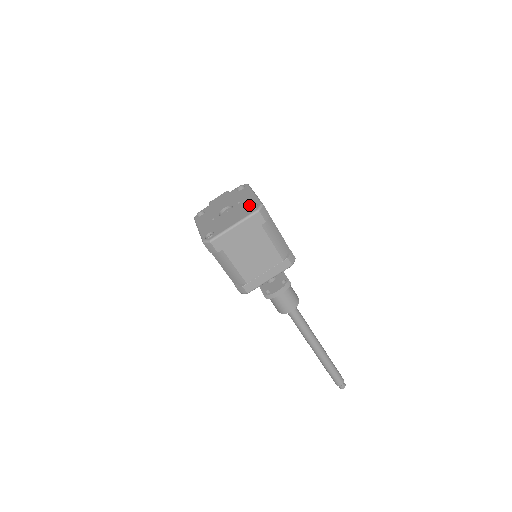
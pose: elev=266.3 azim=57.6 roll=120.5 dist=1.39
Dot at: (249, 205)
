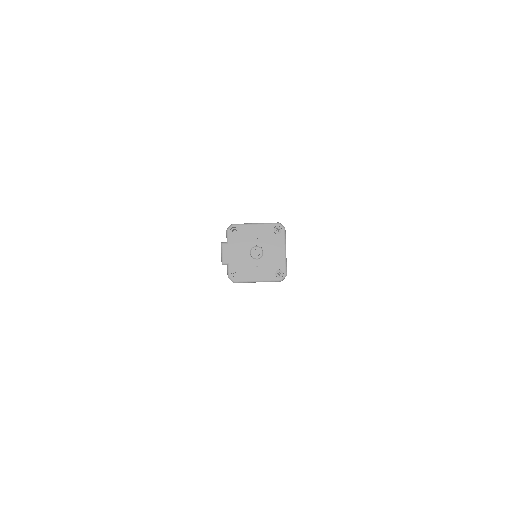
Dot at: (271, 233)
